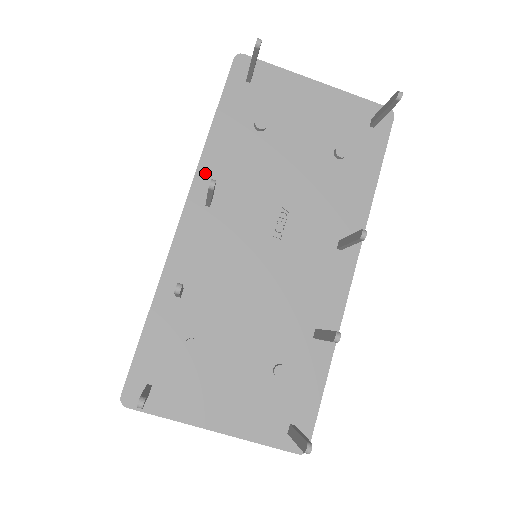
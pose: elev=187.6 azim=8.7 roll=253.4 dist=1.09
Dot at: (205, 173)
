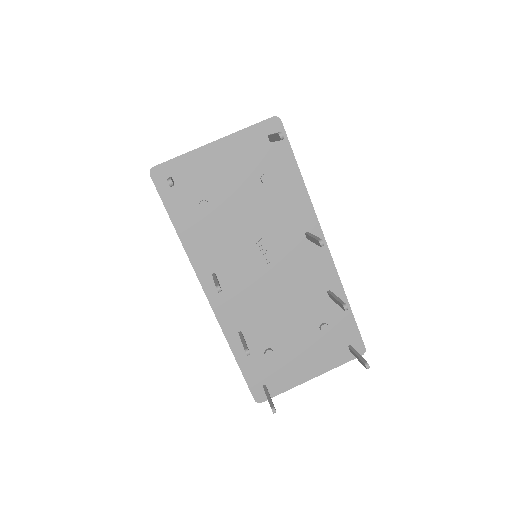
Dot at: (198, 262)
